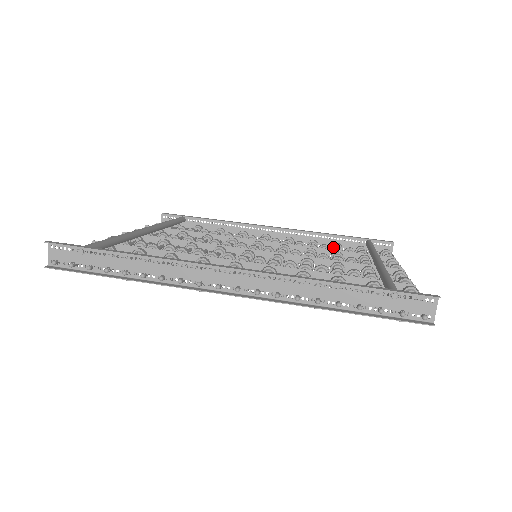
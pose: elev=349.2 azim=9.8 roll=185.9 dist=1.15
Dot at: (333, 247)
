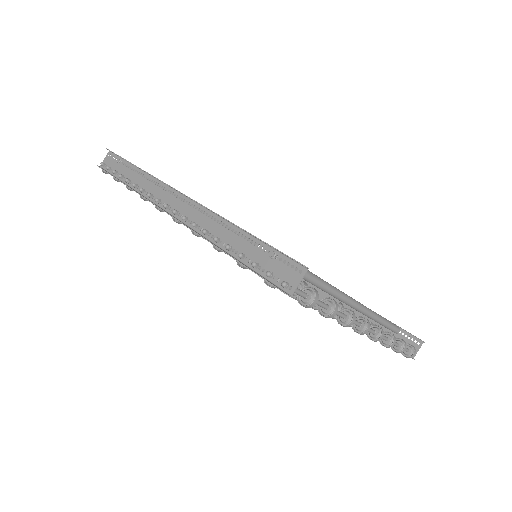
Dot at: occluded
